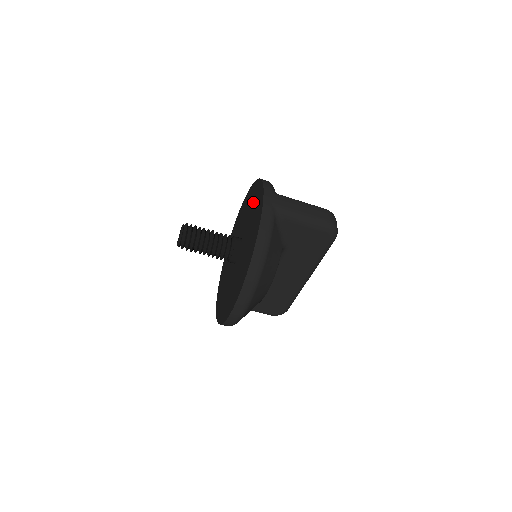
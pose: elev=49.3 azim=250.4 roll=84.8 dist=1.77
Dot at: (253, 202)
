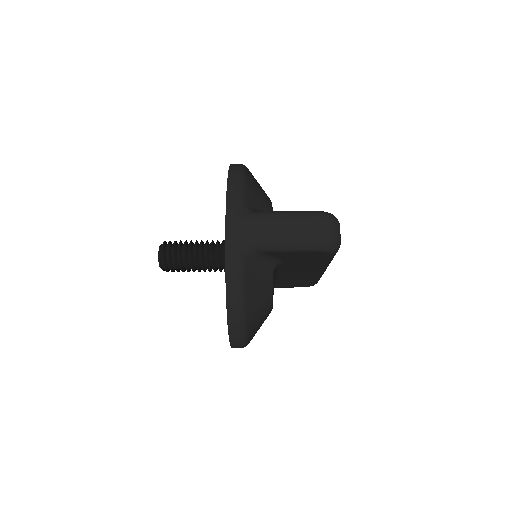
Dot at: occluded
